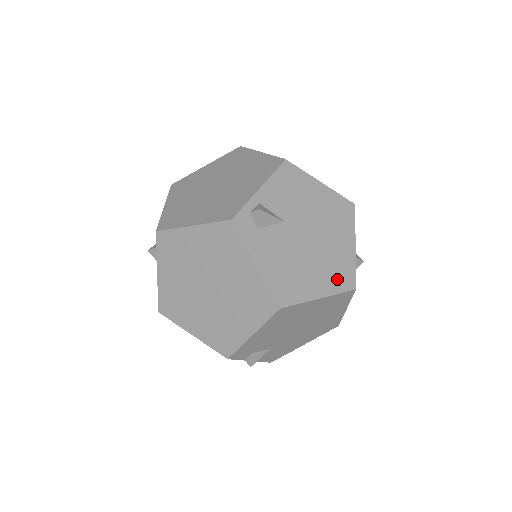
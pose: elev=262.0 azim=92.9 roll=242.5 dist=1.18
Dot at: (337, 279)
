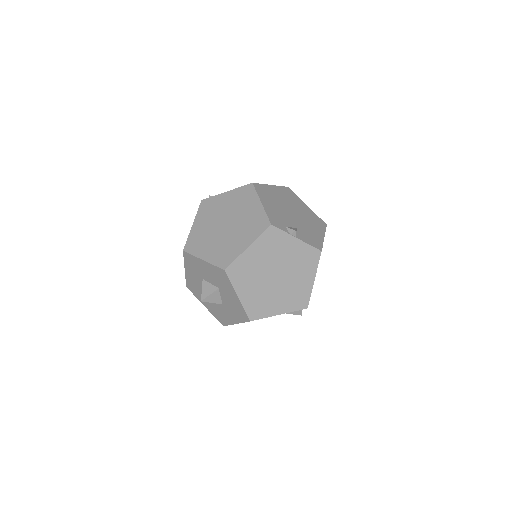
Dot at: occluded
